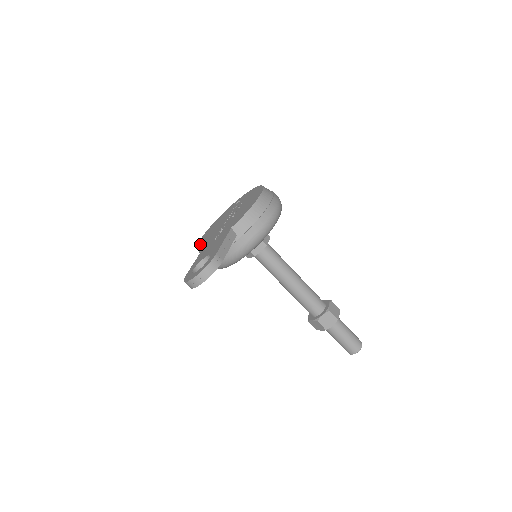
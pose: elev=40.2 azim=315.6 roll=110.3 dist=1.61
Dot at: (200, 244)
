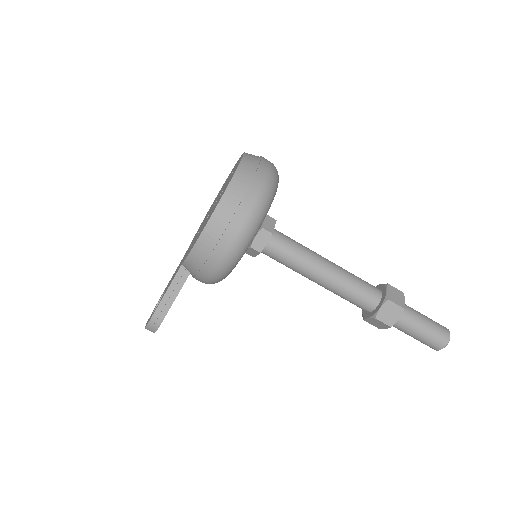
Dot at: occluded
